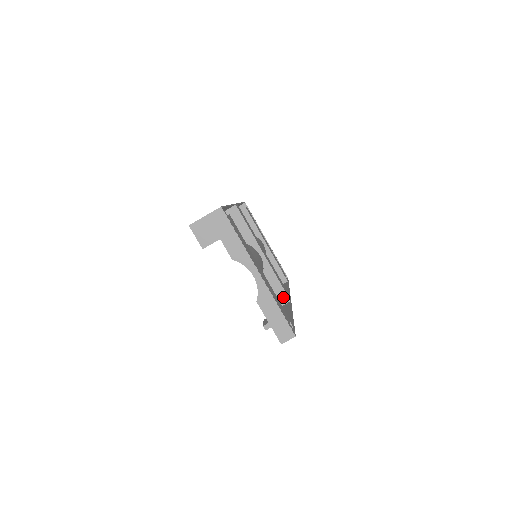
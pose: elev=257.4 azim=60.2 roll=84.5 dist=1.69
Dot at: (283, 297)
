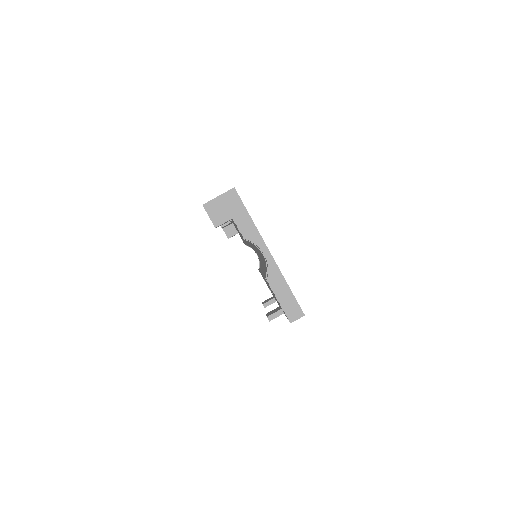
Dot at: occluded
